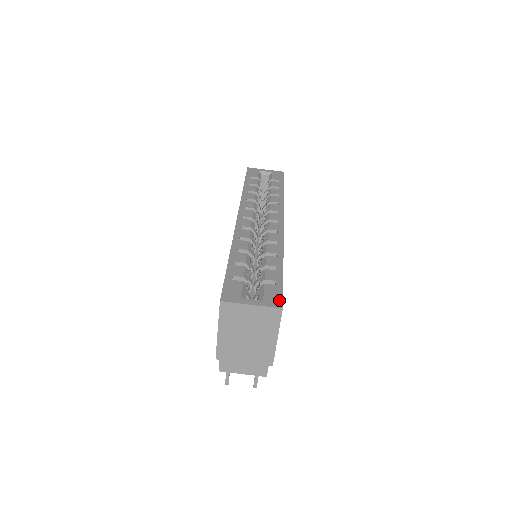
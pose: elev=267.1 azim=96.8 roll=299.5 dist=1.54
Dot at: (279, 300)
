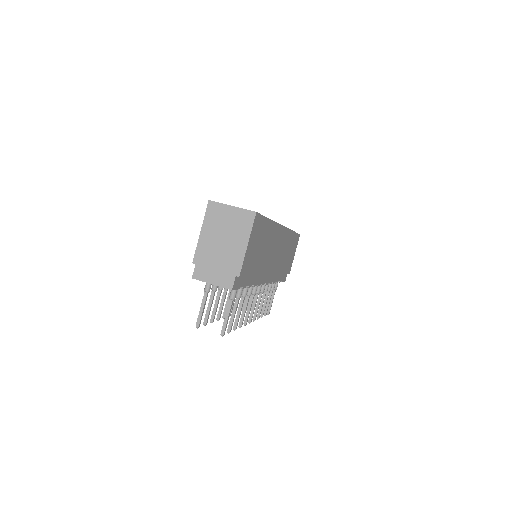
Dot at: occluded
